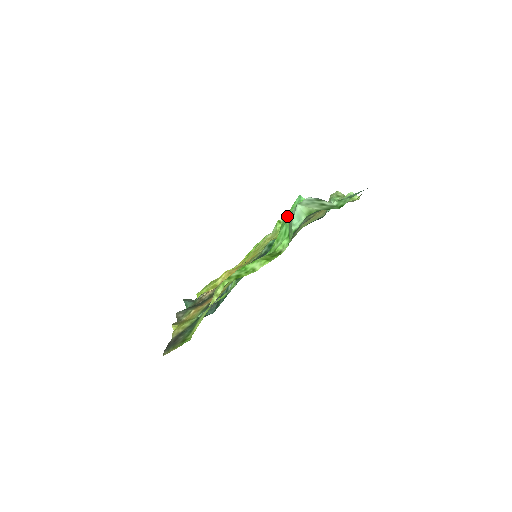
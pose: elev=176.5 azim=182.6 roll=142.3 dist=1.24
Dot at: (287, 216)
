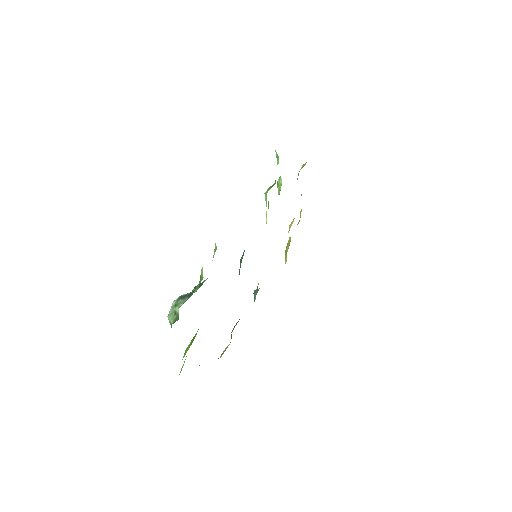
Dot at: occluded
